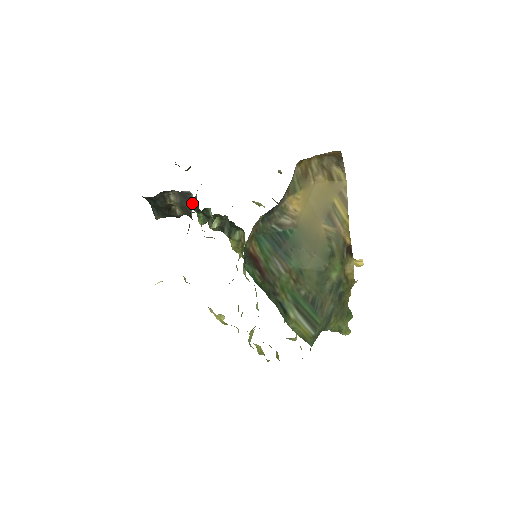
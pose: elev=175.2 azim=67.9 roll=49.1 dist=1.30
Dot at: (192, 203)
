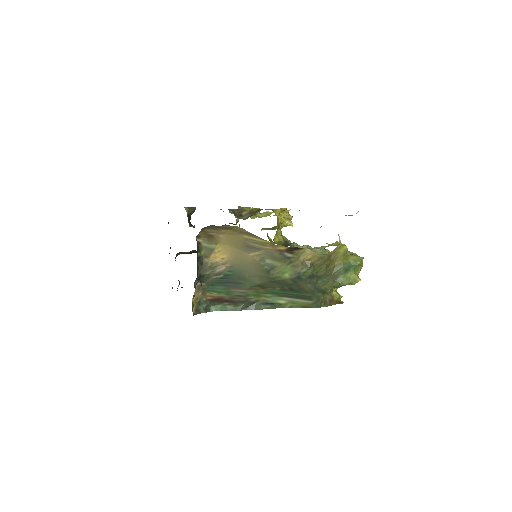
Dot at: occluded
